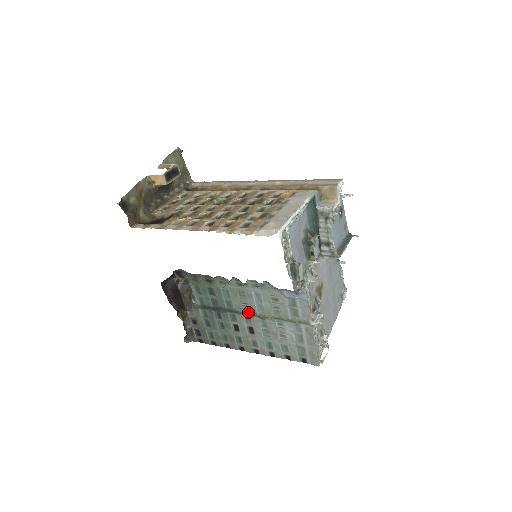
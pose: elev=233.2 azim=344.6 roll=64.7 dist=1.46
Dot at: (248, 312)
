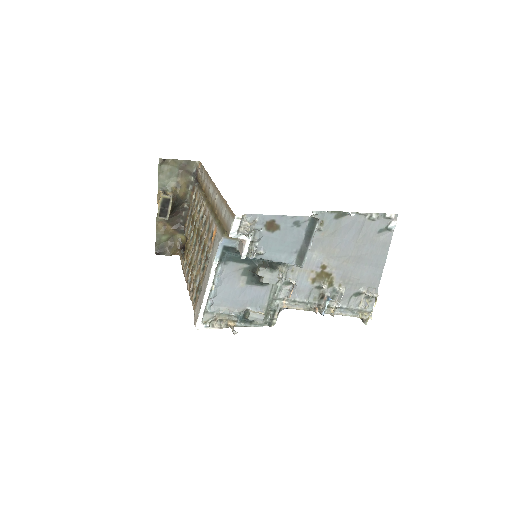
Dot at: occluded
